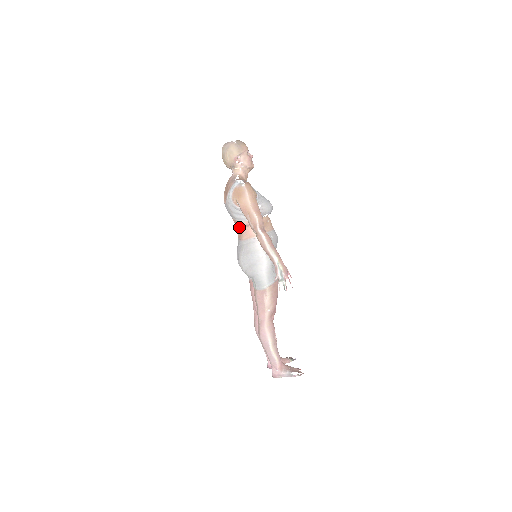
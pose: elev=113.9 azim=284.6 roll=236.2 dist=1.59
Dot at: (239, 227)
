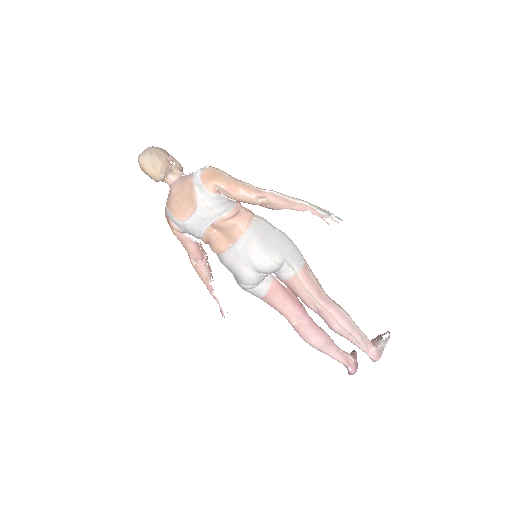
Dot at: (229, 223)
